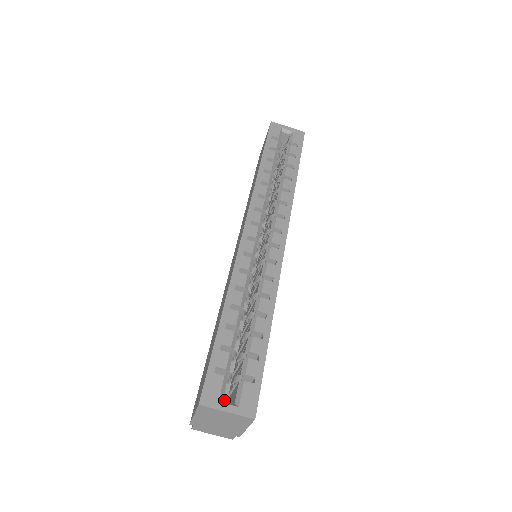
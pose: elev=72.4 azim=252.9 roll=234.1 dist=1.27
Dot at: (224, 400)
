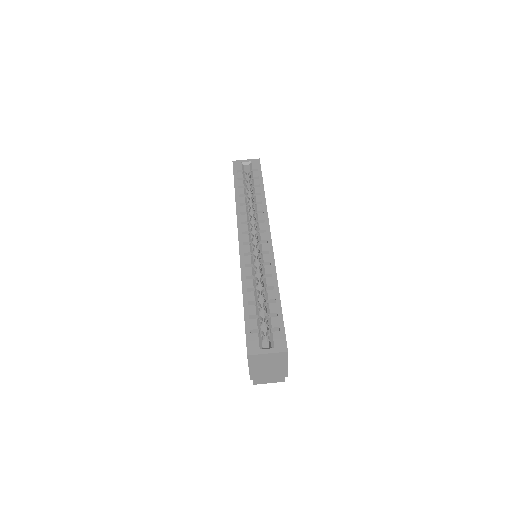
Dot at: (263, 348)
